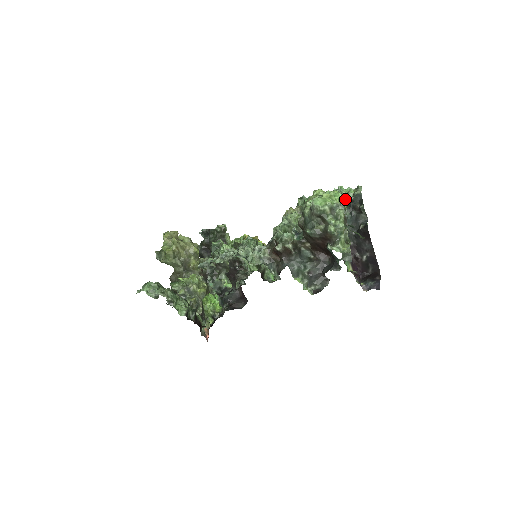
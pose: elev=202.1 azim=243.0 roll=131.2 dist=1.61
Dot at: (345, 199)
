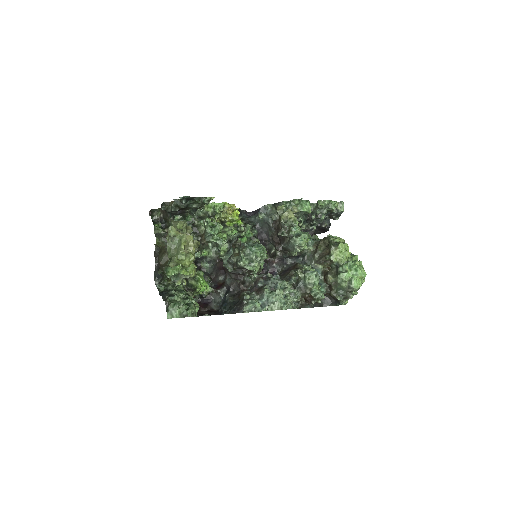
Dot at: (329, 210)
